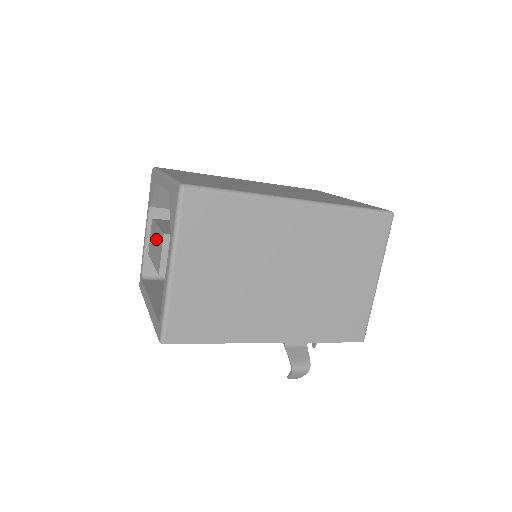
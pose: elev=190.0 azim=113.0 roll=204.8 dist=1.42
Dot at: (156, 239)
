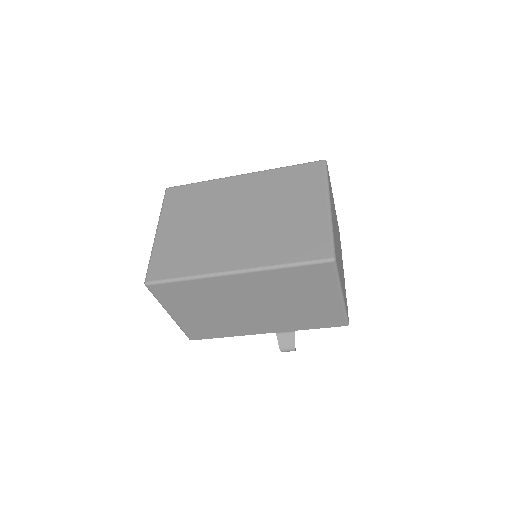
Dot at: occluded
